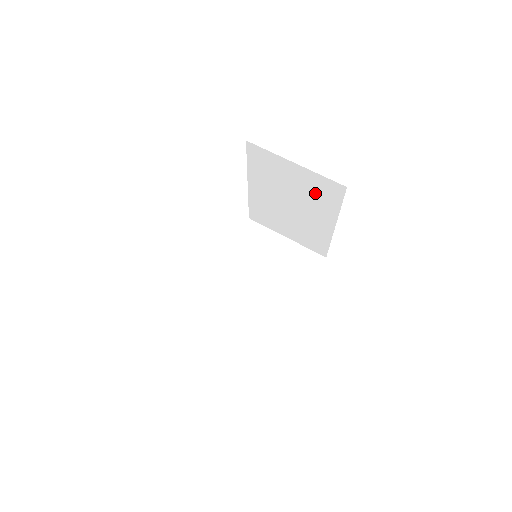
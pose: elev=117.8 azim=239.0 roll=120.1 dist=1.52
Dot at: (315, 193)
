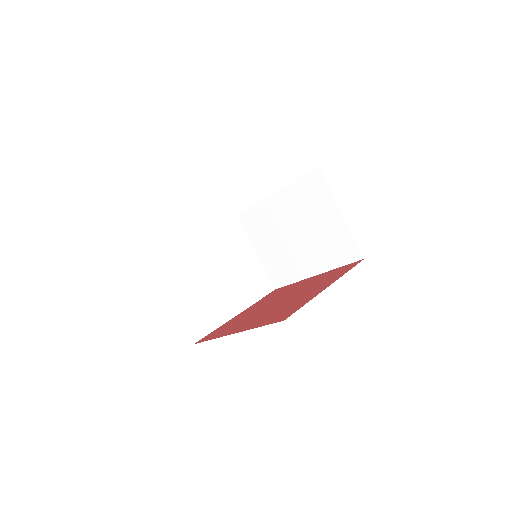
Dot at: (331, 243)
